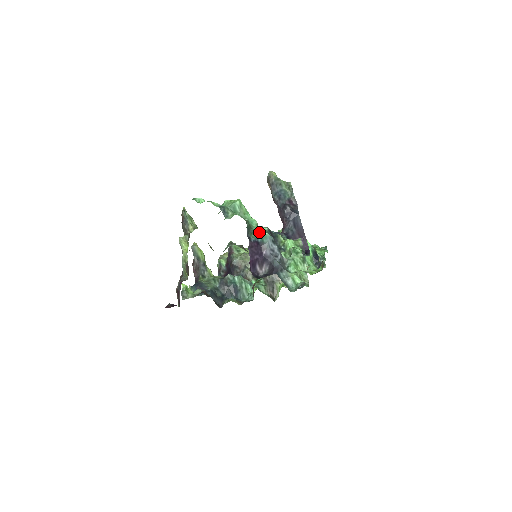
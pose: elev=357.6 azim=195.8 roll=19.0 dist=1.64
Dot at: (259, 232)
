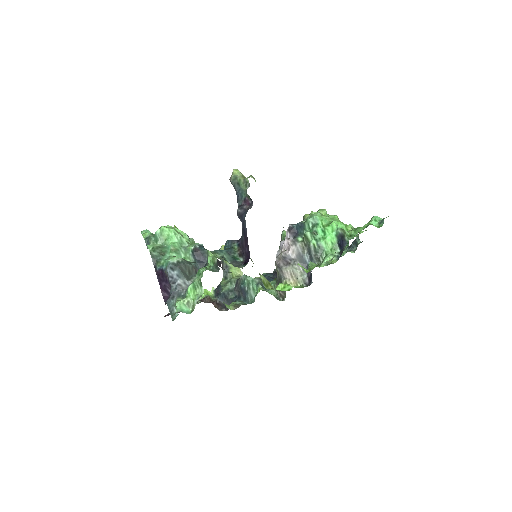
Dot at: (166, 259)
